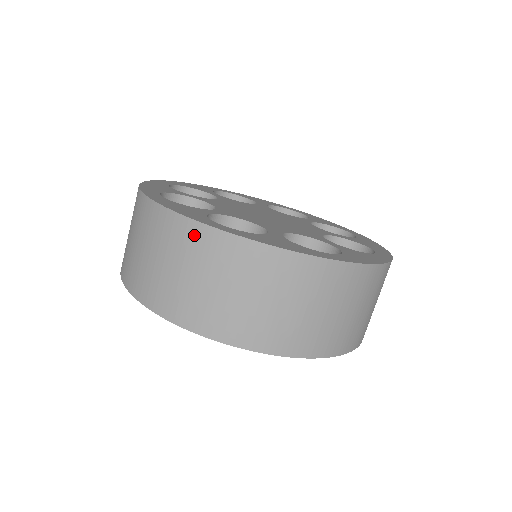
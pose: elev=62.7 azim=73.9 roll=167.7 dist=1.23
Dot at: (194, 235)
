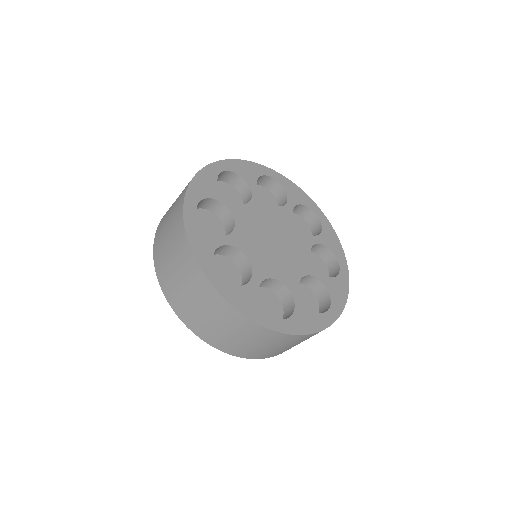
Dot at: (195, 272)
